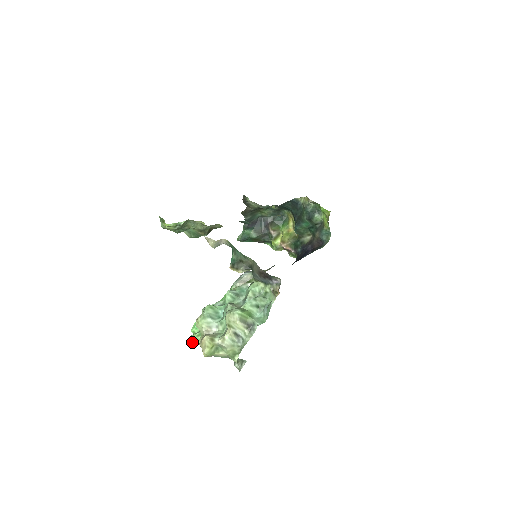
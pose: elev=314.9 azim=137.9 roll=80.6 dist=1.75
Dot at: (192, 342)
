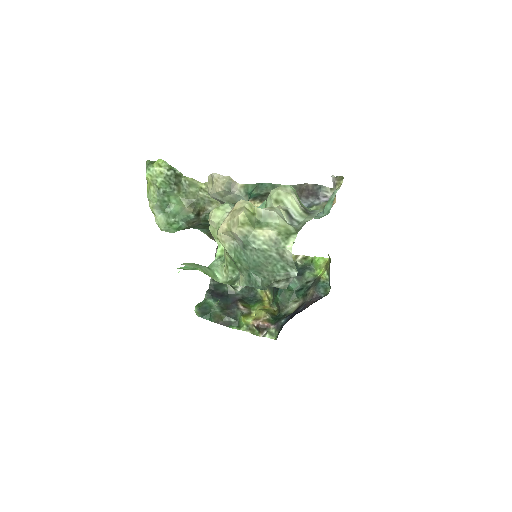
Dot at: (186, 265)
